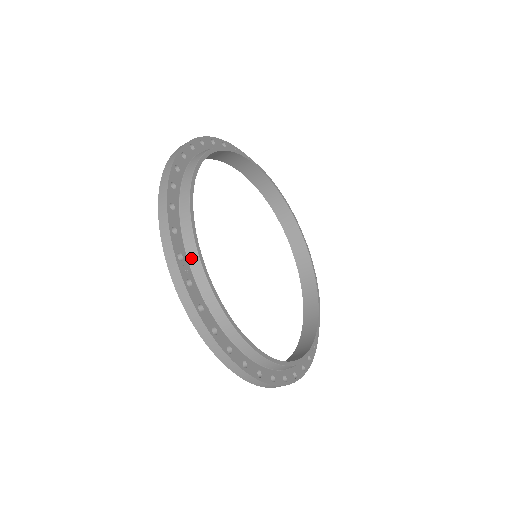
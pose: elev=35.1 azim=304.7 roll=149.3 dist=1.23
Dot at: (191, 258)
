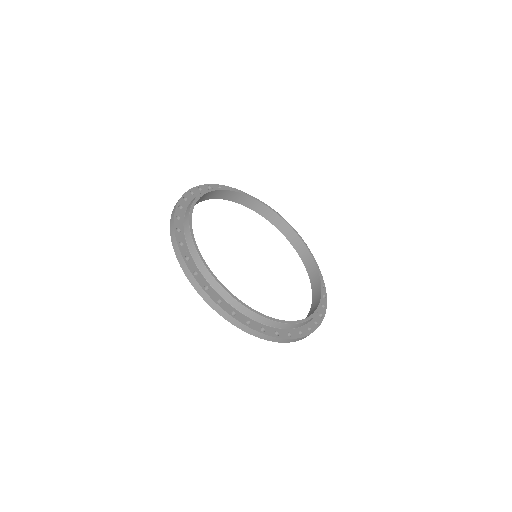
Dot at: (189, 245)
